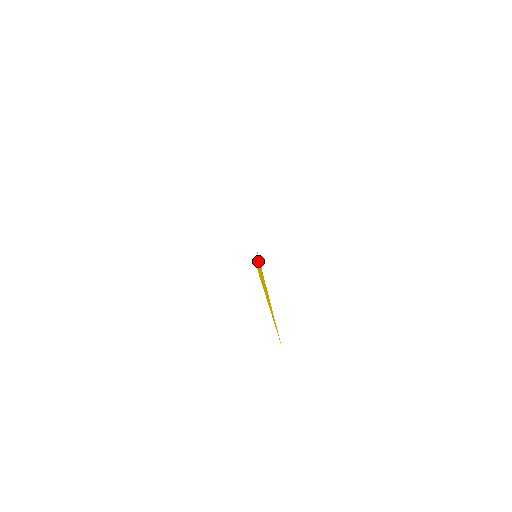
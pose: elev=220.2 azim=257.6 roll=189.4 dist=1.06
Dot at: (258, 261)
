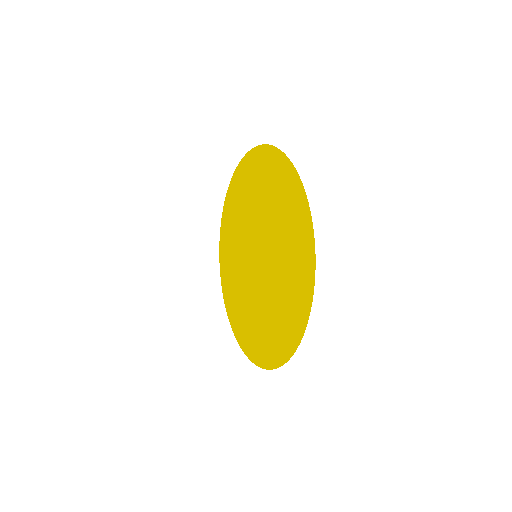
Dot at: (254, 248)
